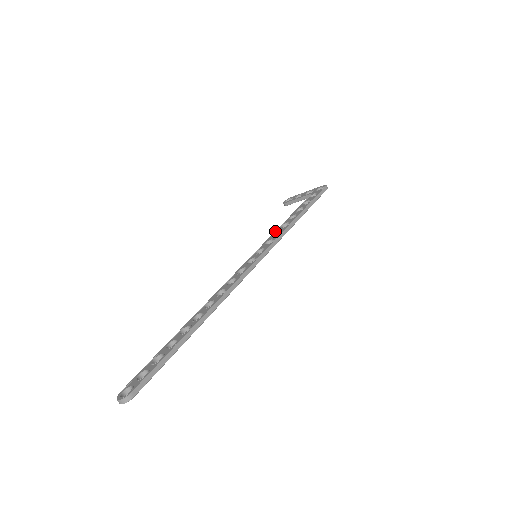
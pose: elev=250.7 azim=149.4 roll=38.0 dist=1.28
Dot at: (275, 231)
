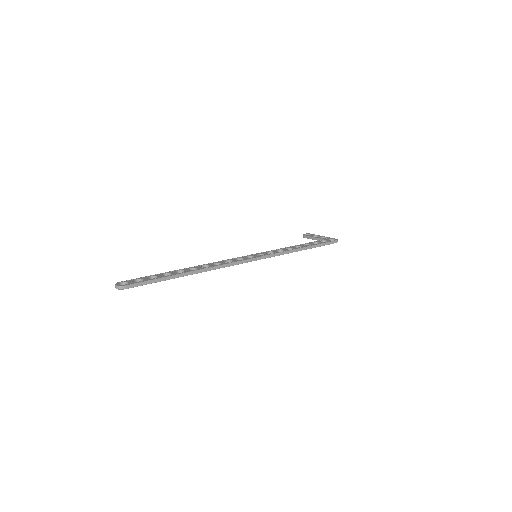
Dot at: (280, 248)
